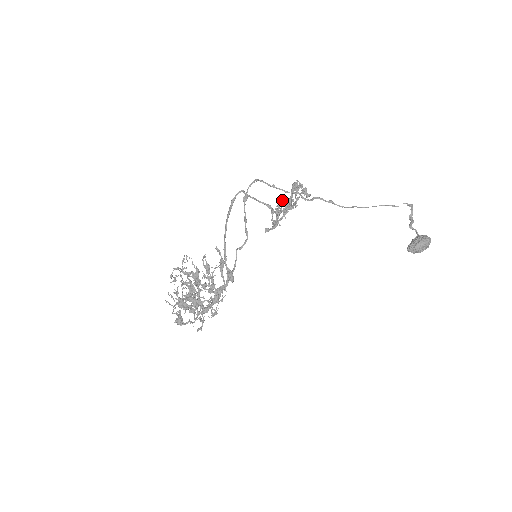
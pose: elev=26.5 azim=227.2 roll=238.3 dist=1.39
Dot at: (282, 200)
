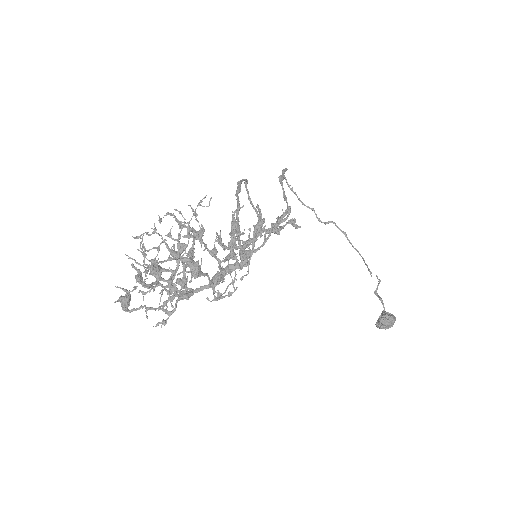
Dot at: occluded
